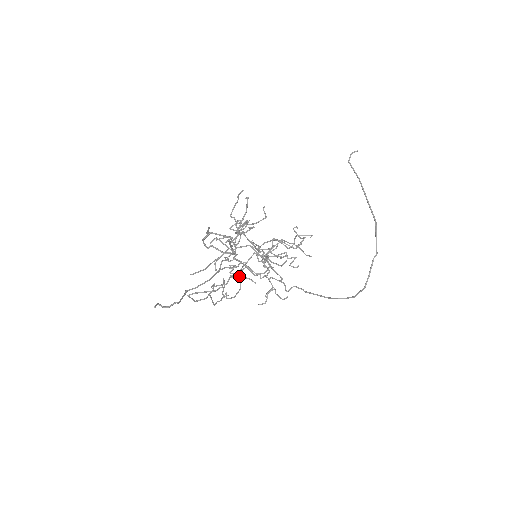
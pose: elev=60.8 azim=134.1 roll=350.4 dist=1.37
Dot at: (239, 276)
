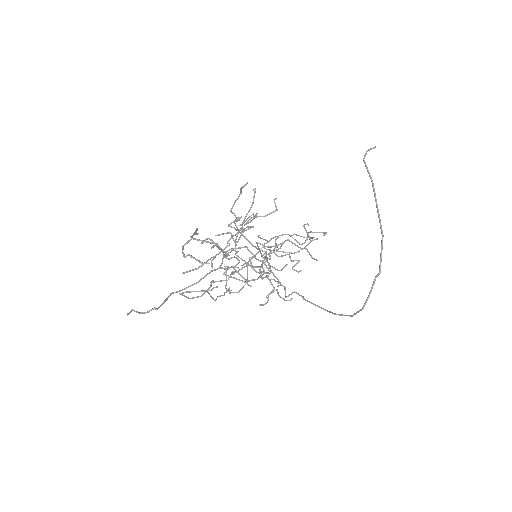
Dot at: (233, 278)
